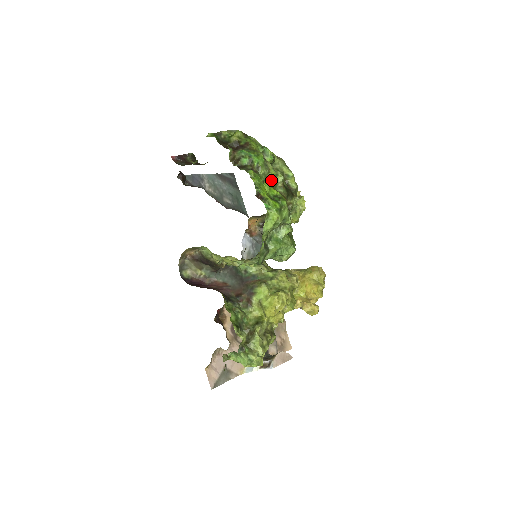
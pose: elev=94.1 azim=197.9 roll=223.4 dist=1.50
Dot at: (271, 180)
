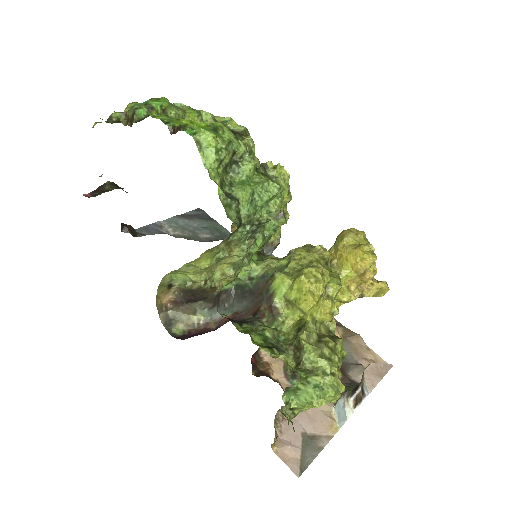
Dot at: occluded
